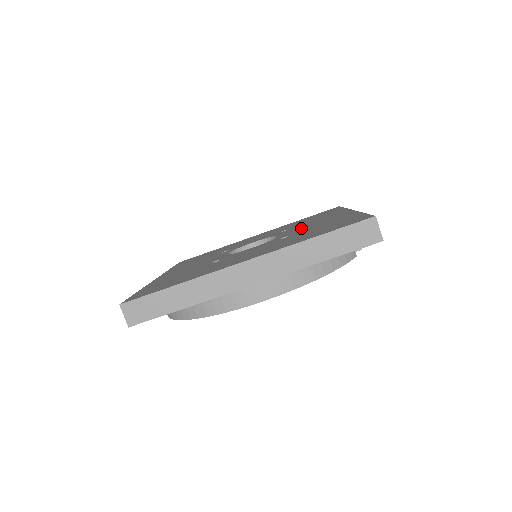
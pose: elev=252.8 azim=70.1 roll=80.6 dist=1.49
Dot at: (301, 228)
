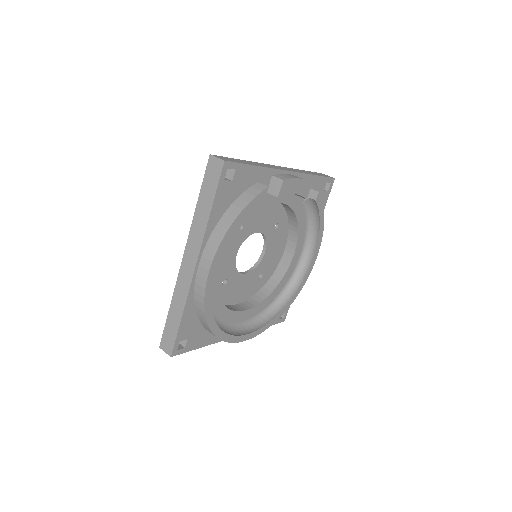
Dot at: occluded
